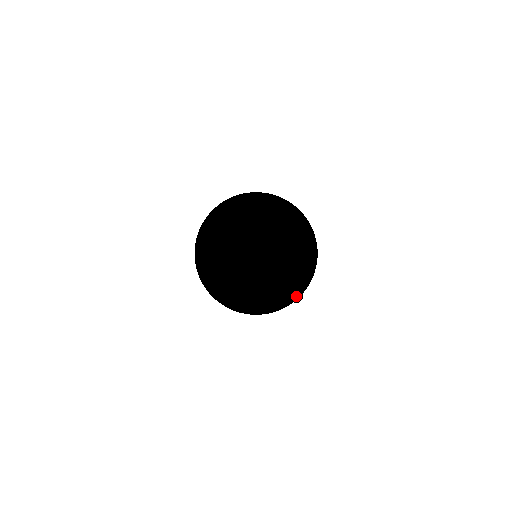
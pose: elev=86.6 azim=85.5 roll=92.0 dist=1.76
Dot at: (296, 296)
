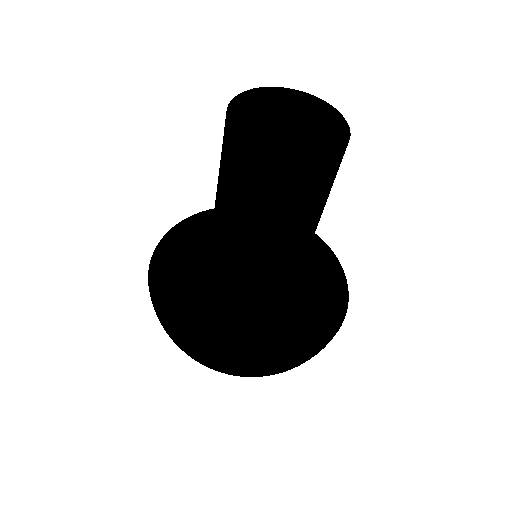
Dot at: (339, 270)
